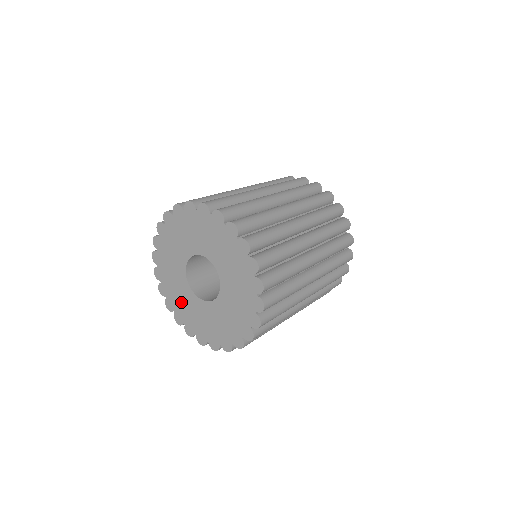
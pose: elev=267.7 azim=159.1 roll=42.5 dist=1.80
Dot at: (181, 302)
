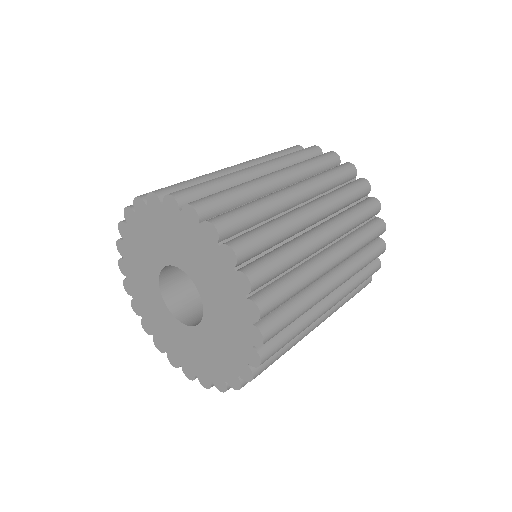
Dot at: (179, 347)
